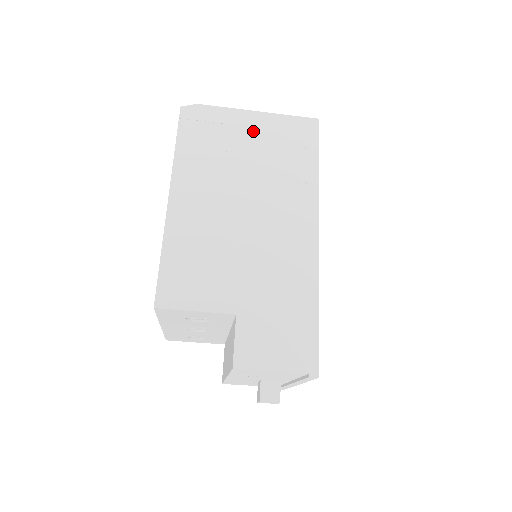
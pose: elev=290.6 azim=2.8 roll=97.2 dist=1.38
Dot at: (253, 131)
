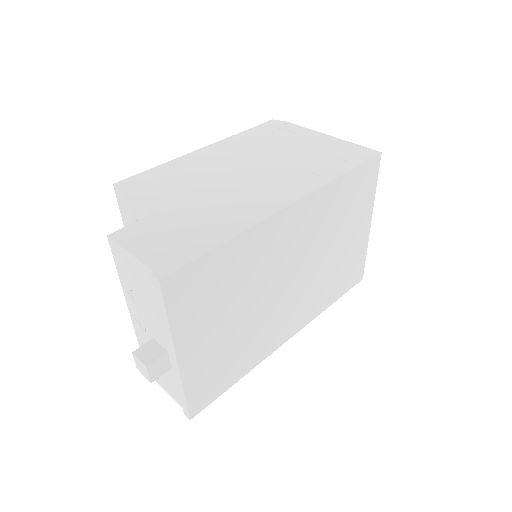
Dot at: (312, 141)
